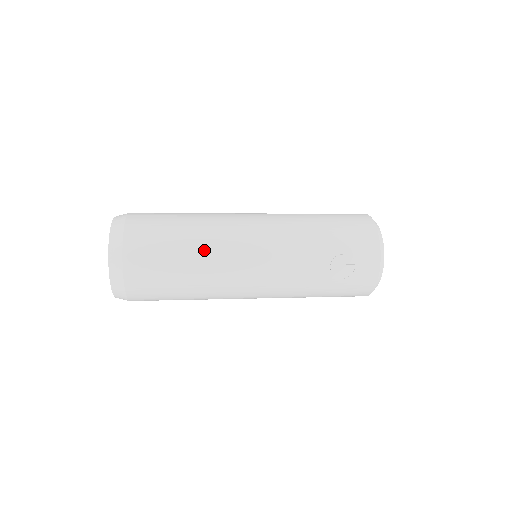
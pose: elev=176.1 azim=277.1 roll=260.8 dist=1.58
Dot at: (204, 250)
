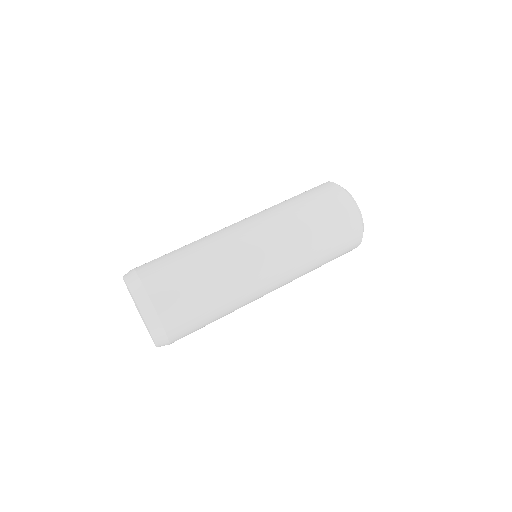
Dot at: occluded
